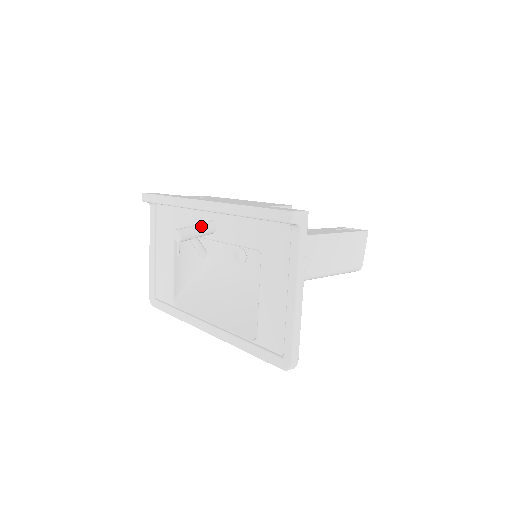
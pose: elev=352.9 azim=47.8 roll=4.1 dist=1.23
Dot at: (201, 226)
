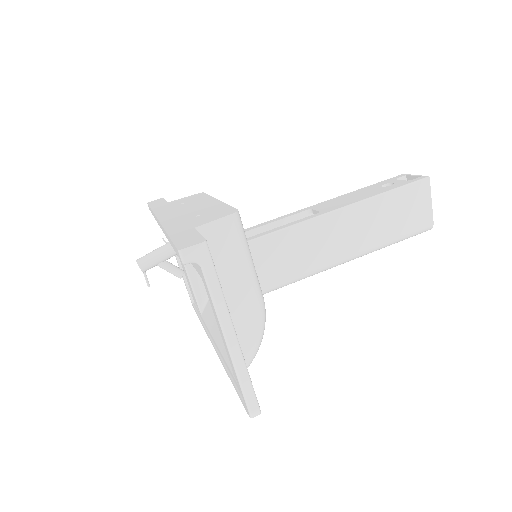
Dot at: (163, 249)
